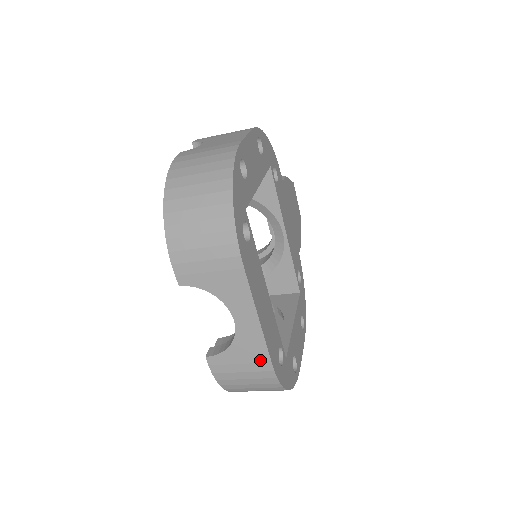
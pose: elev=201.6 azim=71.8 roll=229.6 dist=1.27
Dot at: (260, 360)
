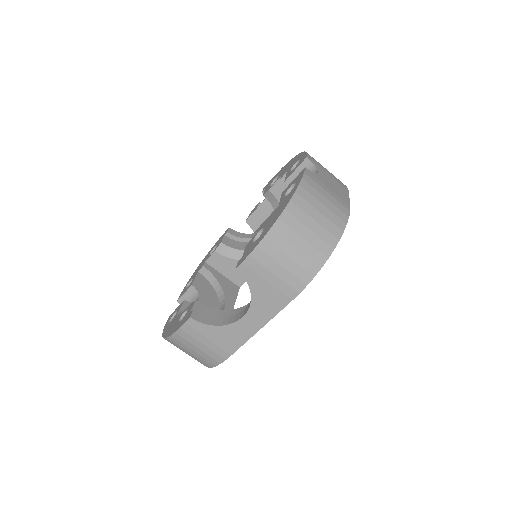
Dot at: (226, 348)
